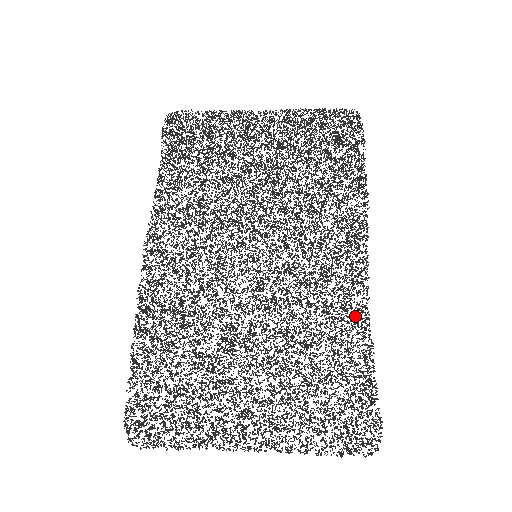
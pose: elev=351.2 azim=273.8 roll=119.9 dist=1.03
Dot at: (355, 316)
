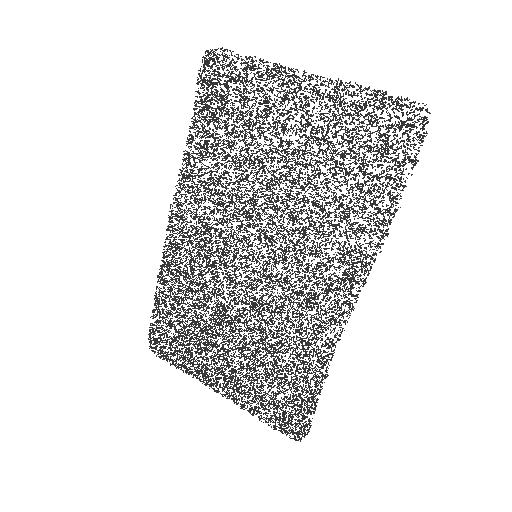
Dot at: occluded
